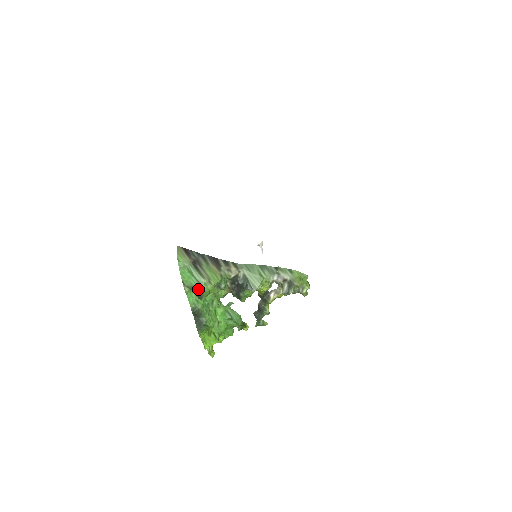
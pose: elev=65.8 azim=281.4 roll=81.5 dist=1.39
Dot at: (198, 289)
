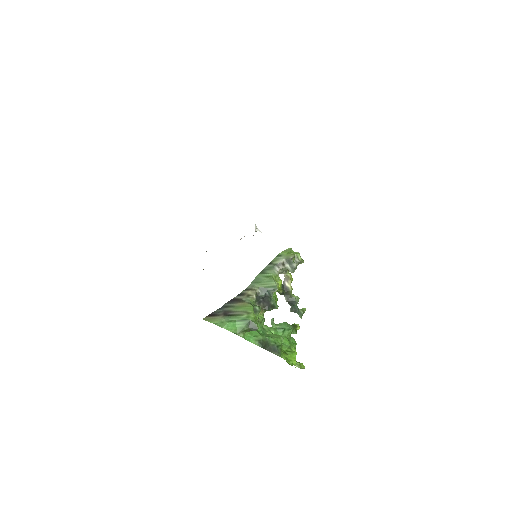
Dot at: (248, 325)
